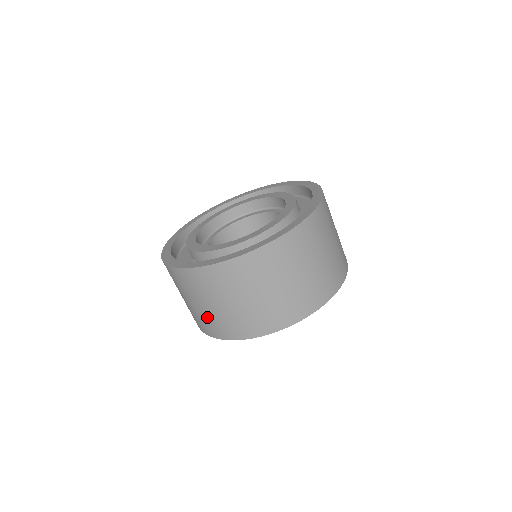
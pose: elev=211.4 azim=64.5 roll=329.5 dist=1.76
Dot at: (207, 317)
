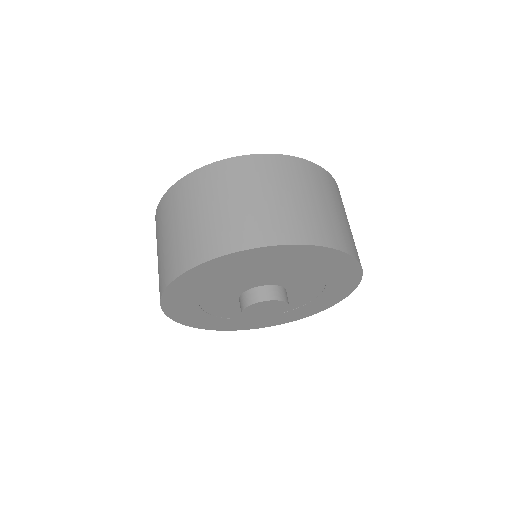
Dot at: (179, 243)
